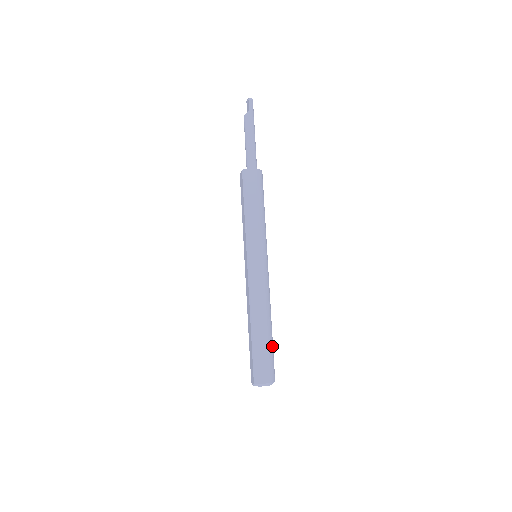
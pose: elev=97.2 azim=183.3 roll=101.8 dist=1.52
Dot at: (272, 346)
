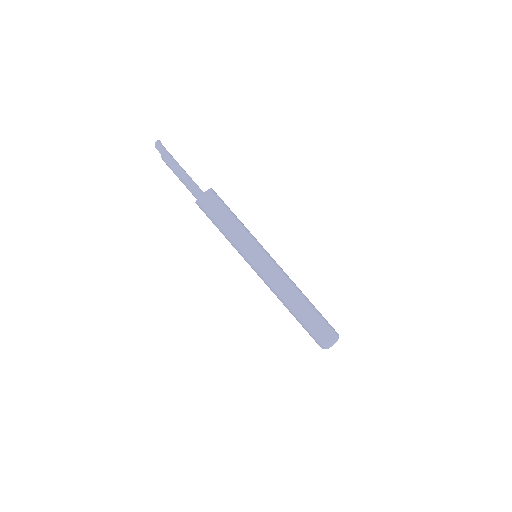
Dot at: (315, 316)
